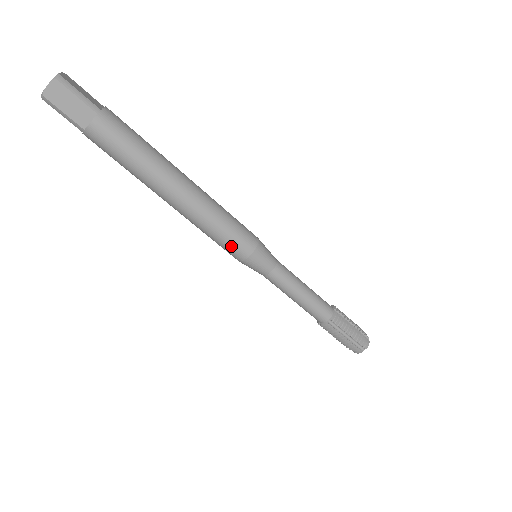
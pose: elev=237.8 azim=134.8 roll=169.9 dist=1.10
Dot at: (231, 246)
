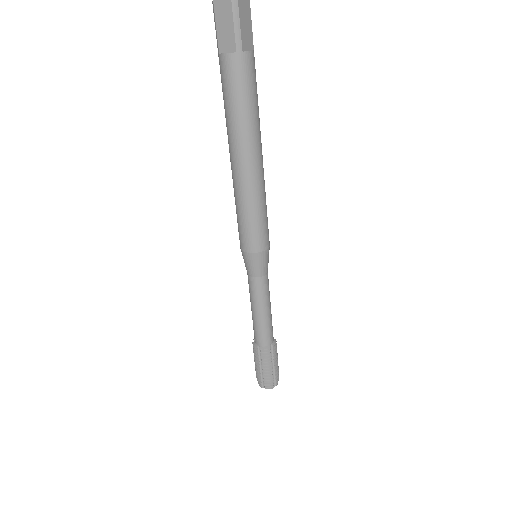
Dot at: (242, 233)
